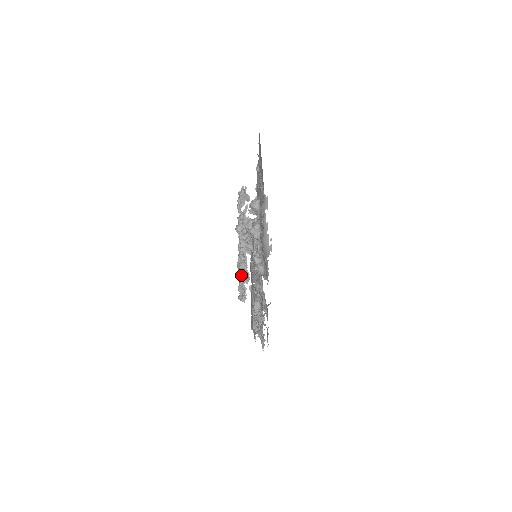
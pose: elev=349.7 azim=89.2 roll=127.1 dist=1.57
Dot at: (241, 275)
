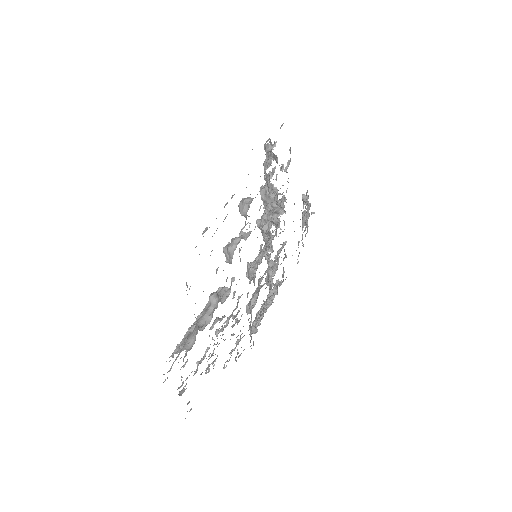
Dot at: occluded
